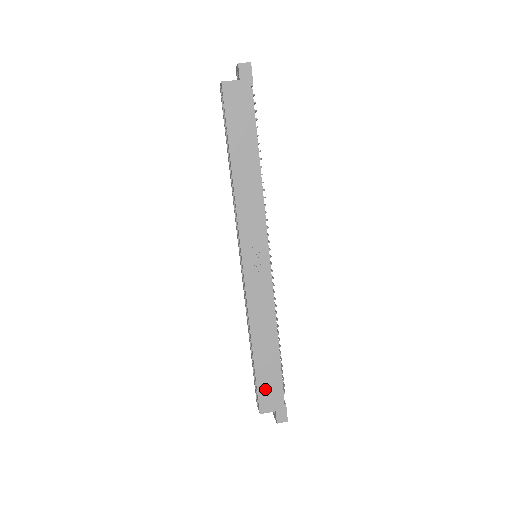
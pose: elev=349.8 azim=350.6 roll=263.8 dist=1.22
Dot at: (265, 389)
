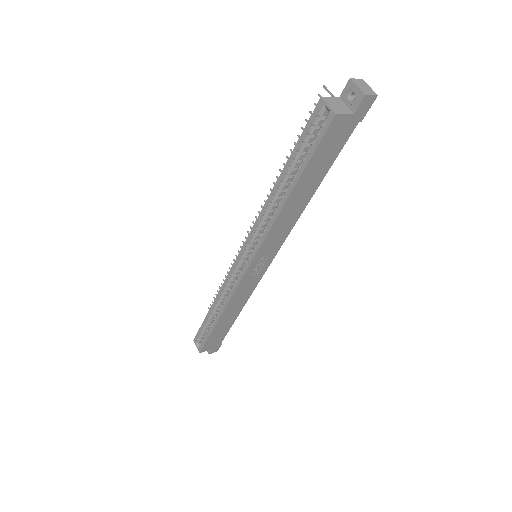
Dot at: (212, 340)
